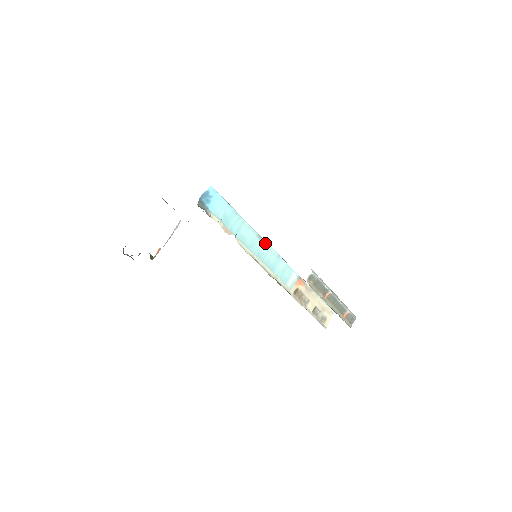
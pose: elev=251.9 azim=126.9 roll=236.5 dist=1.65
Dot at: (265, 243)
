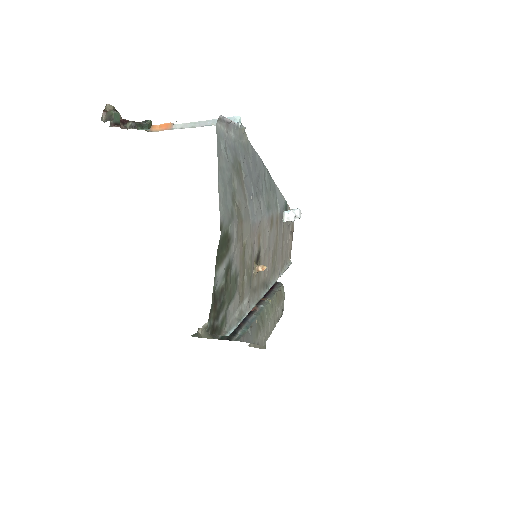
Dot at: (260, 297)
